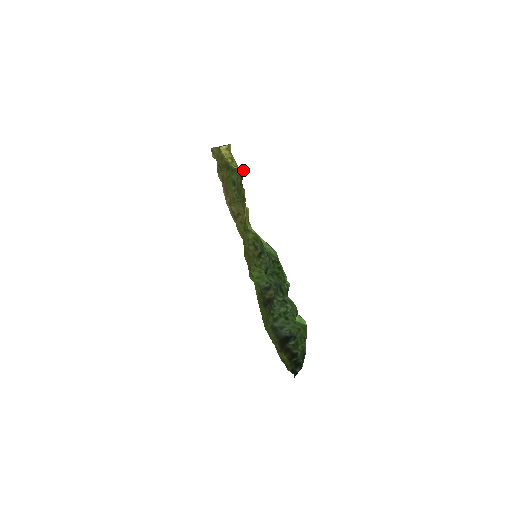
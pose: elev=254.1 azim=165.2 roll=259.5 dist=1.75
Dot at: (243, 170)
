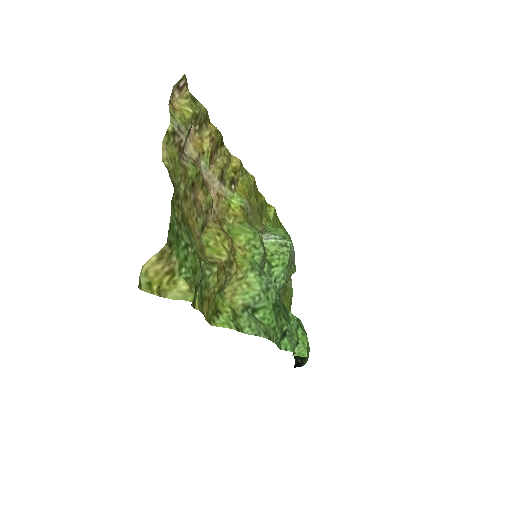
Dot at: (190, 298)
